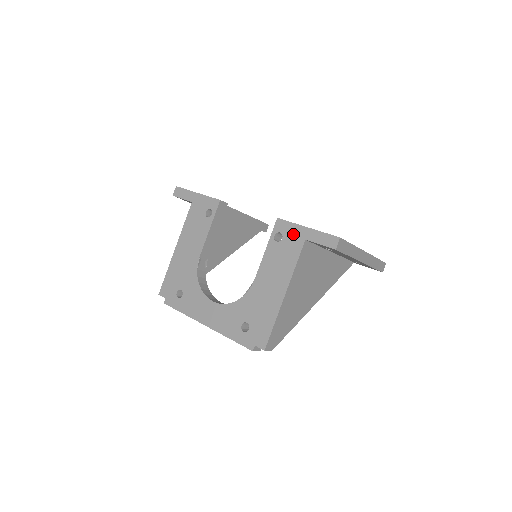
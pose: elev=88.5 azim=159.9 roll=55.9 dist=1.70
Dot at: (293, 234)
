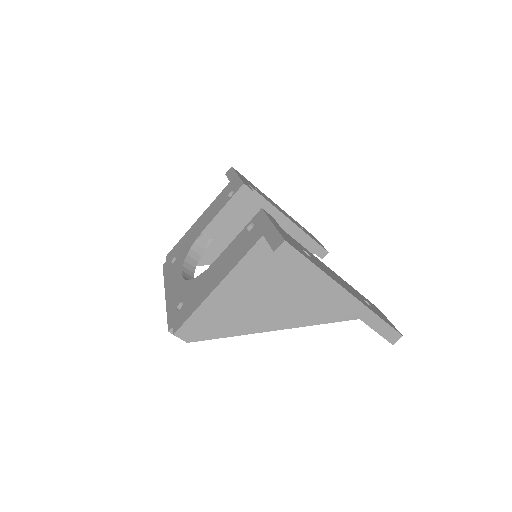
Dot at: (260, 227)
